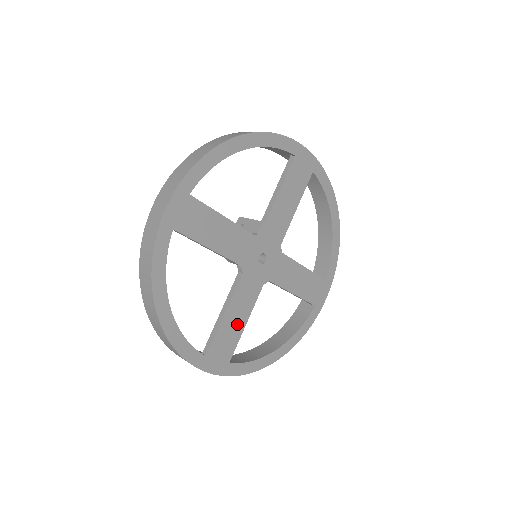
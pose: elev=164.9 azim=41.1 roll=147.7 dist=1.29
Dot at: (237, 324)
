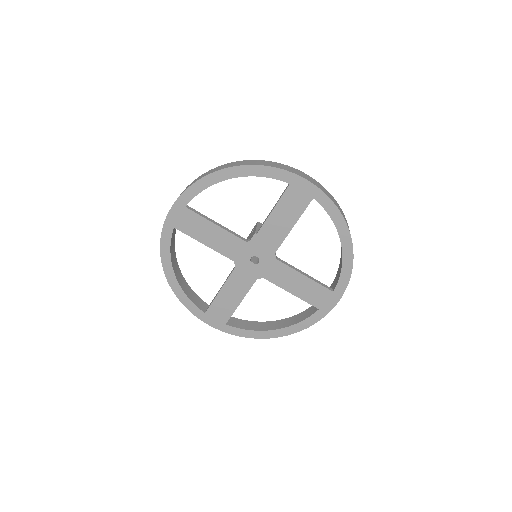
Dot at: (232, 300)
